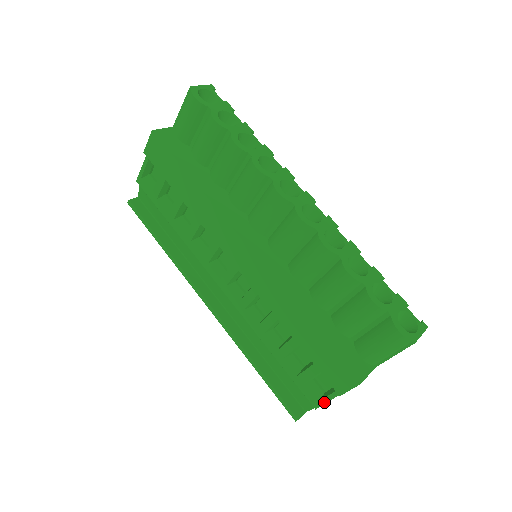
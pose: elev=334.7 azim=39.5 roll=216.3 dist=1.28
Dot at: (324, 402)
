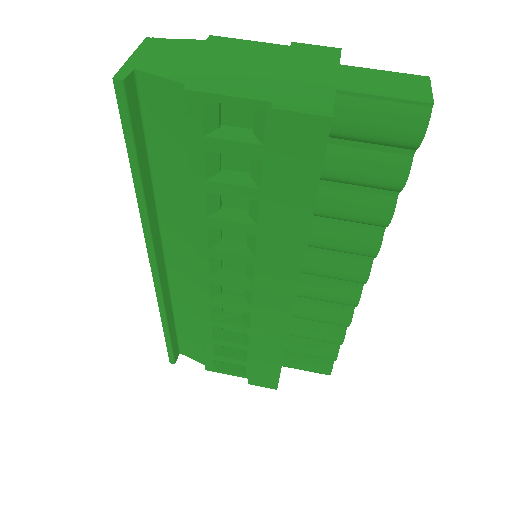
Dot at: occluded
